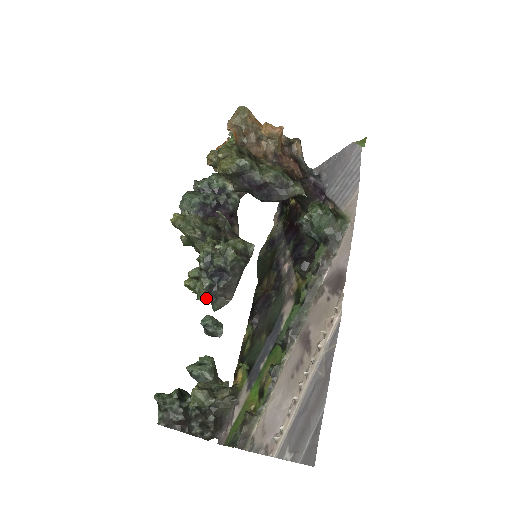
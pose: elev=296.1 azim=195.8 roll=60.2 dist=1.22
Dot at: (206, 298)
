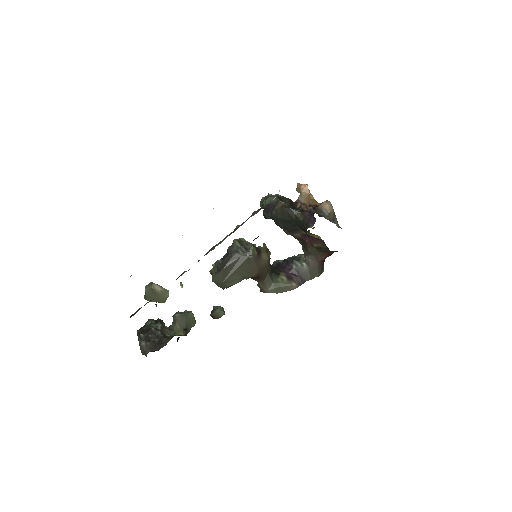
Dot at: (213, 270)
